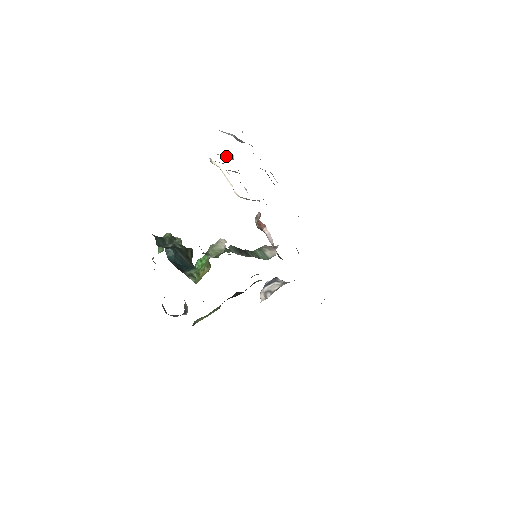
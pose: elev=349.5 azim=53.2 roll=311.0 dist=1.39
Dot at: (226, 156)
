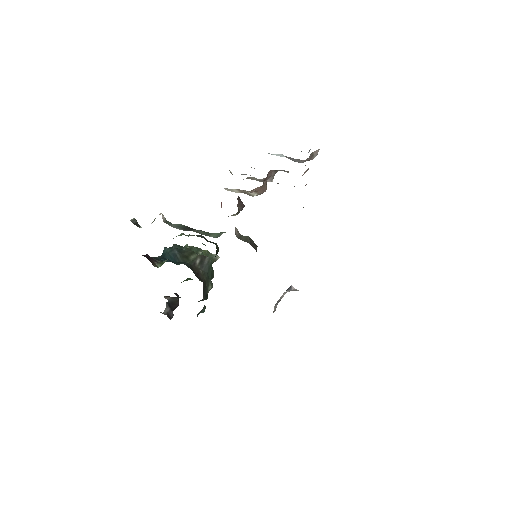
Dot at: (251, 167)
